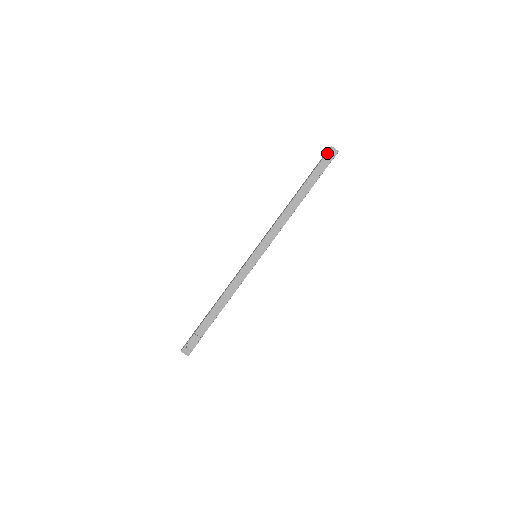
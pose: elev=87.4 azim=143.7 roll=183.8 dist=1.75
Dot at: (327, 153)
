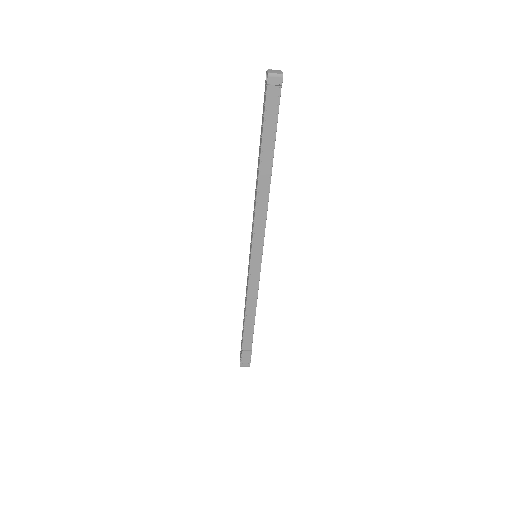
Dot at: (267, 88)
